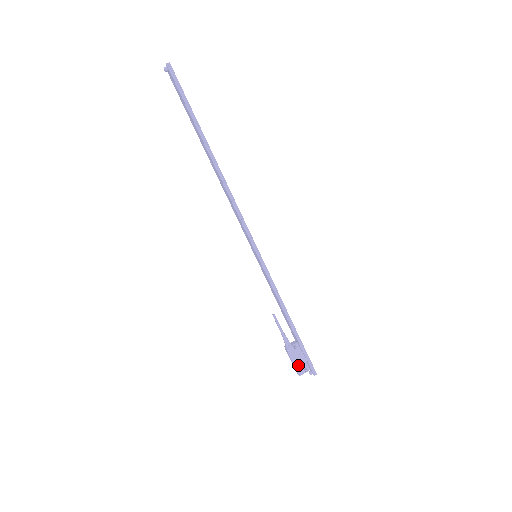
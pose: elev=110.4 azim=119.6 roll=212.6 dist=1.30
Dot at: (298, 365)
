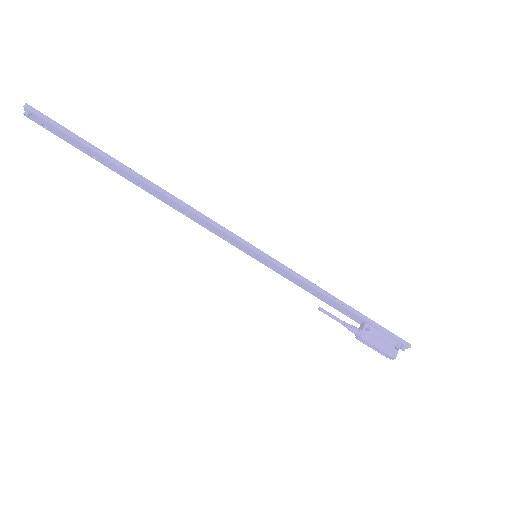
Dot at: (385, 348)
